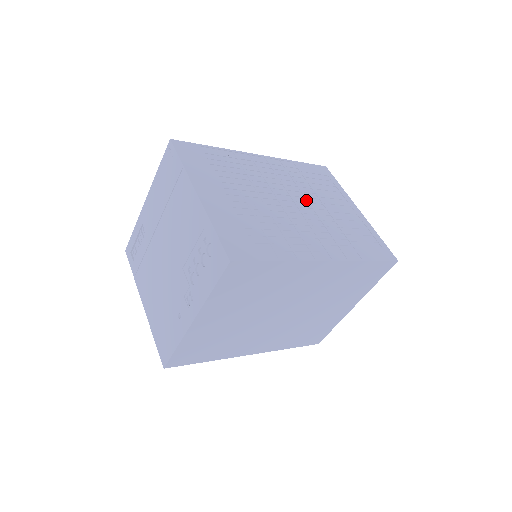
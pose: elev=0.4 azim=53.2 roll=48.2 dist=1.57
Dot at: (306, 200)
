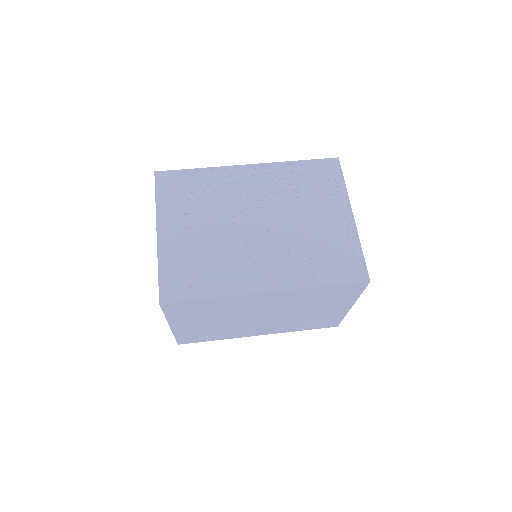
Dot at: (282, 216)
